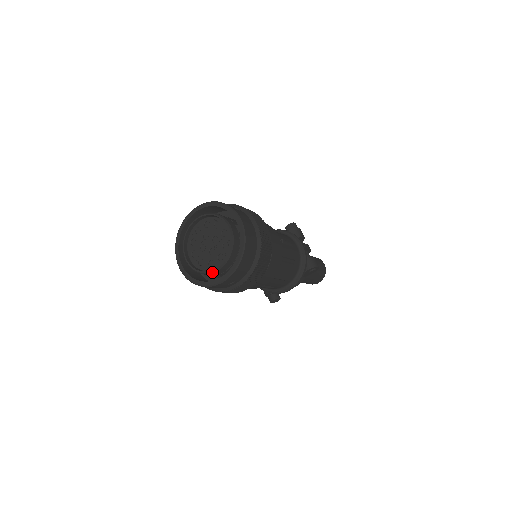
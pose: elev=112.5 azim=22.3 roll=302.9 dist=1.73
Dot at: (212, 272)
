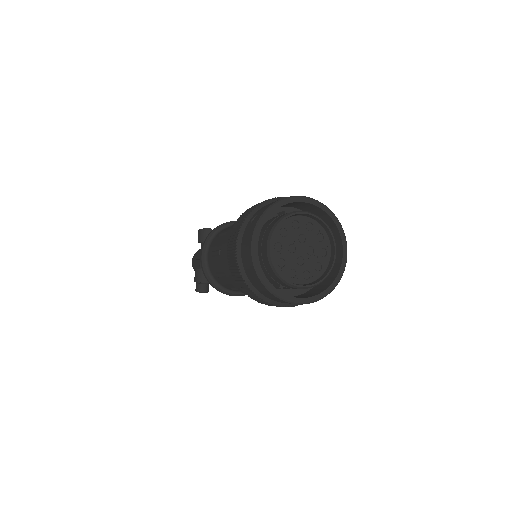
Dot at: (293, 286)
